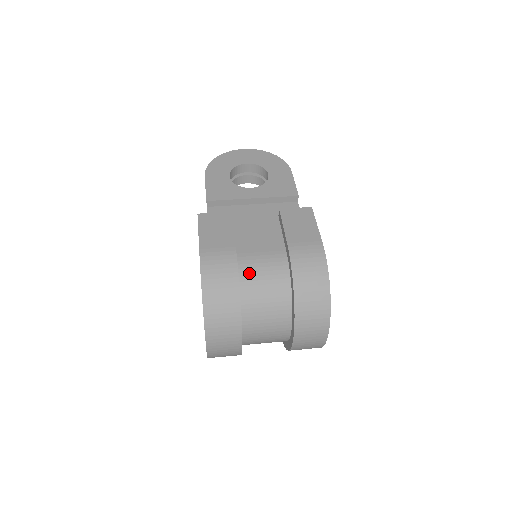
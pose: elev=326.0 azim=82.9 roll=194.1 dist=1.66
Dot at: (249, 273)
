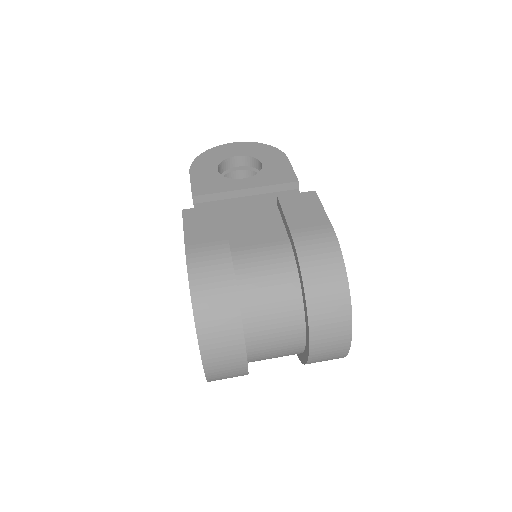
Dot at: (247, 269)
